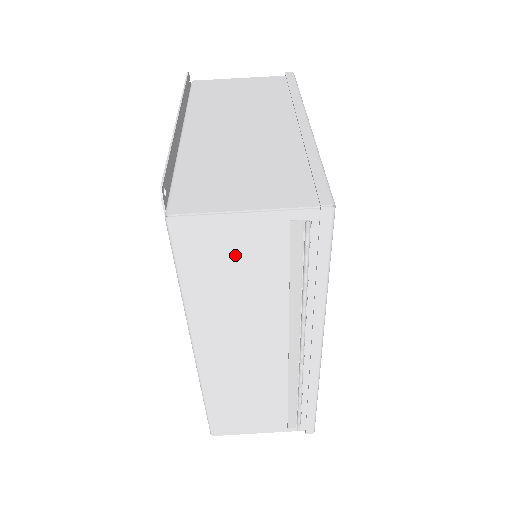
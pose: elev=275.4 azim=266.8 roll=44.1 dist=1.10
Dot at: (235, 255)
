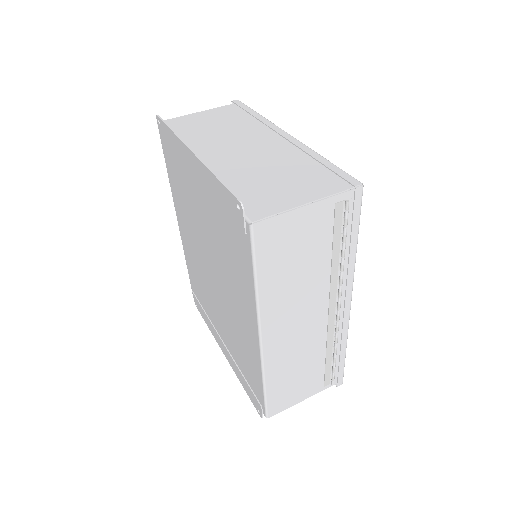
Dot at: (297, 242)
